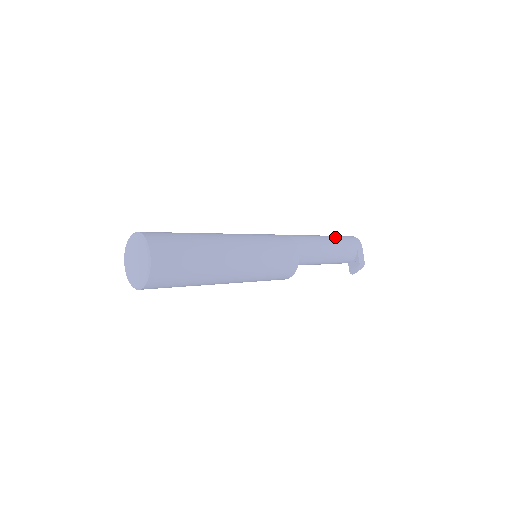
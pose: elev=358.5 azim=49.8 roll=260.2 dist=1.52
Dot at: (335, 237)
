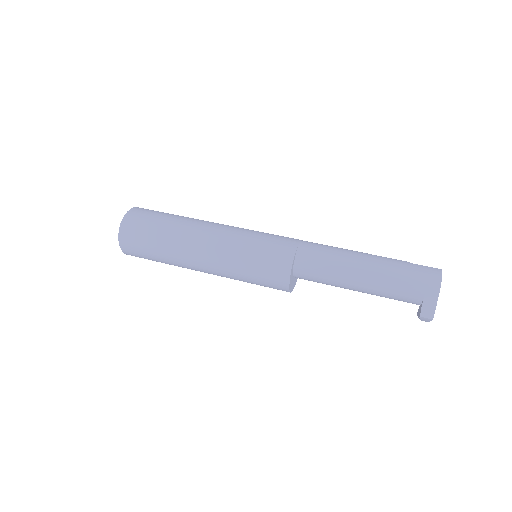
Dot at: (390, 266)
